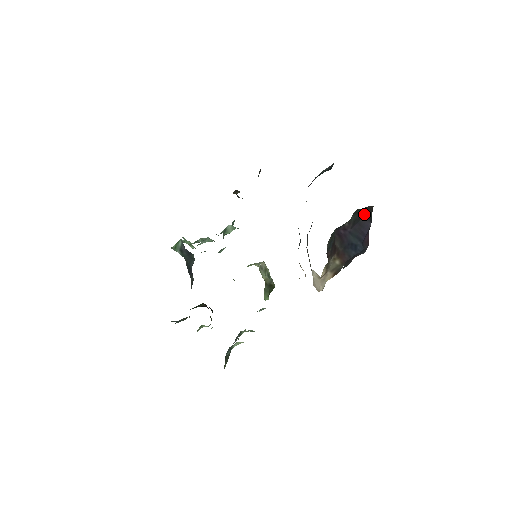
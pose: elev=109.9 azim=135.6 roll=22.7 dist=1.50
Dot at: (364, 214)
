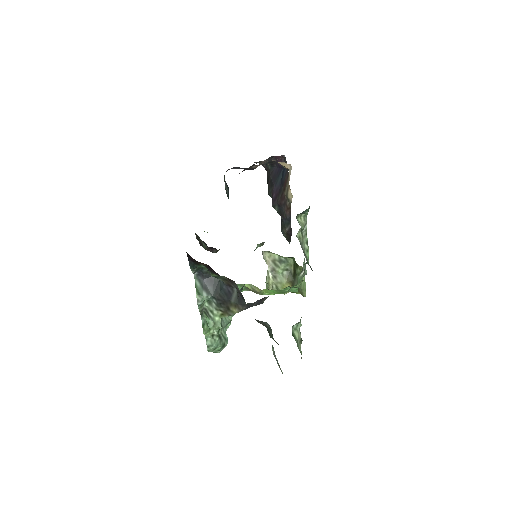
Dot at: (269, 178)
